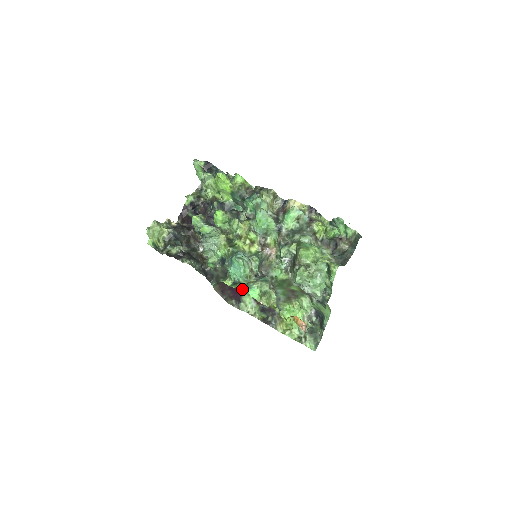
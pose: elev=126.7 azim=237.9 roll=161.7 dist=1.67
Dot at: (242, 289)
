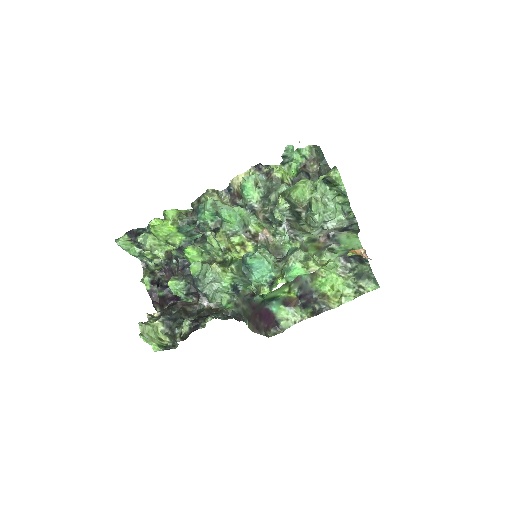
Dot at: (284, 279)
